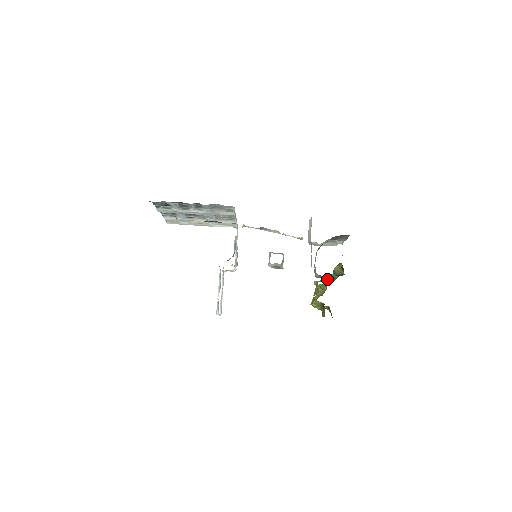
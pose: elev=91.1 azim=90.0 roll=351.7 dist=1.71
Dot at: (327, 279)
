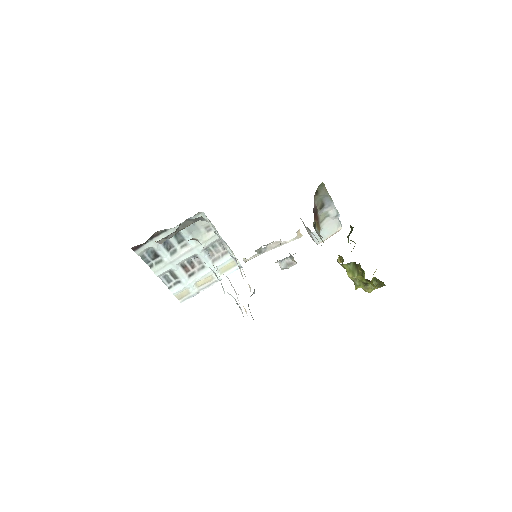
Dot at: occluded
